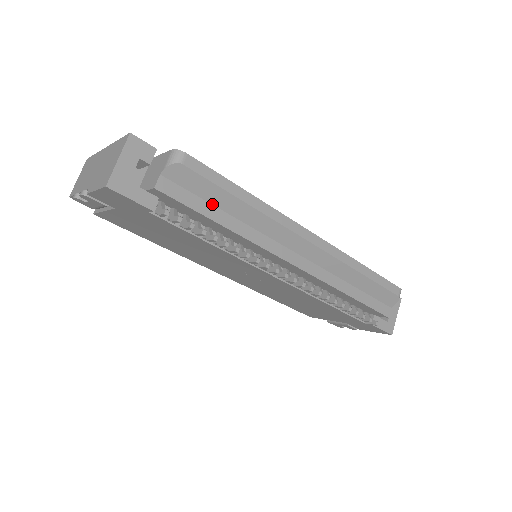
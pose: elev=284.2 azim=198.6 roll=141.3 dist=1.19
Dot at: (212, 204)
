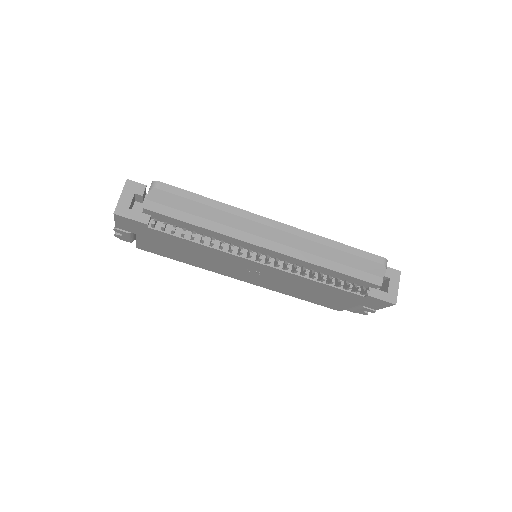
Dot at: (188, 213)
